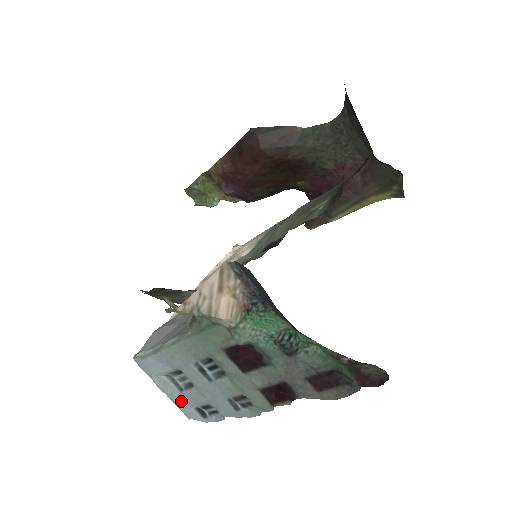
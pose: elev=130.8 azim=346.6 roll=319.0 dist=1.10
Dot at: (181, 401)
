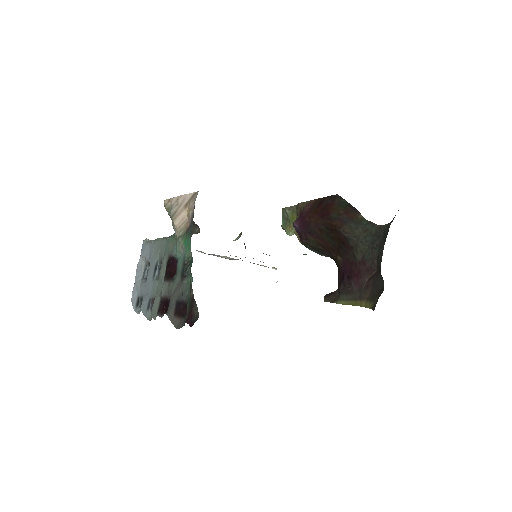
Dot at: (137, 285)
